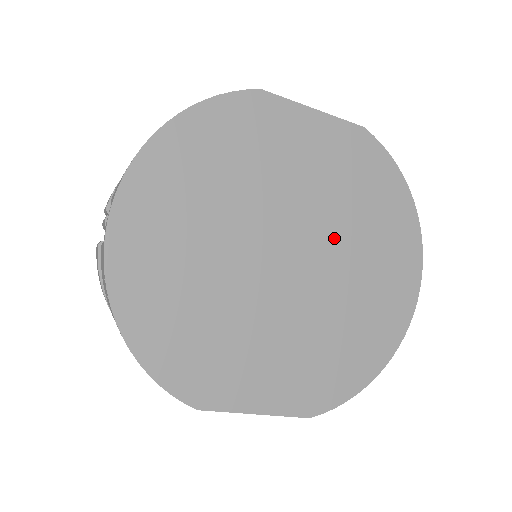
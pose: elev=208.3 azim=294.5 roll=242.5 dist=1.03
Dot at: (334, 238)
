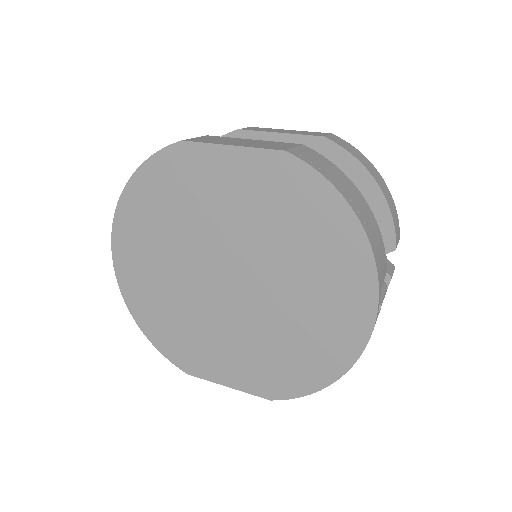
Dot at: (269, 262)
